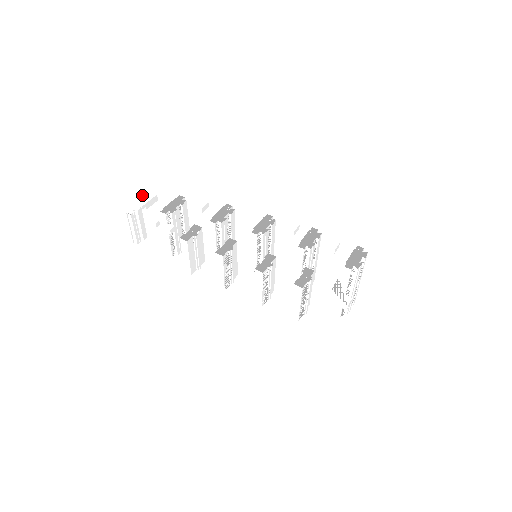
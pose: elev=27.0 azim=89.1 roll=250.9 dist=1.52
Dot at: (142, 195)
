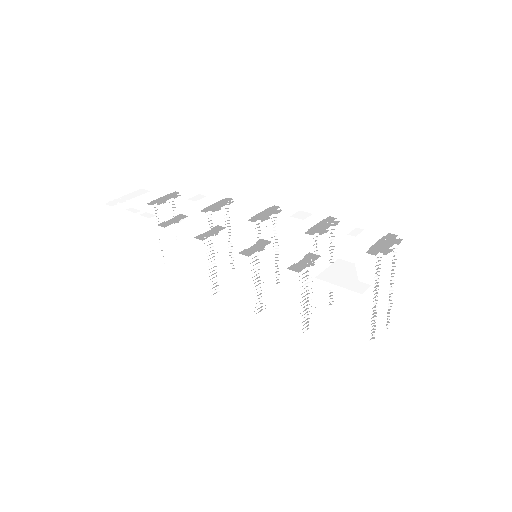
Dot at: occluded
